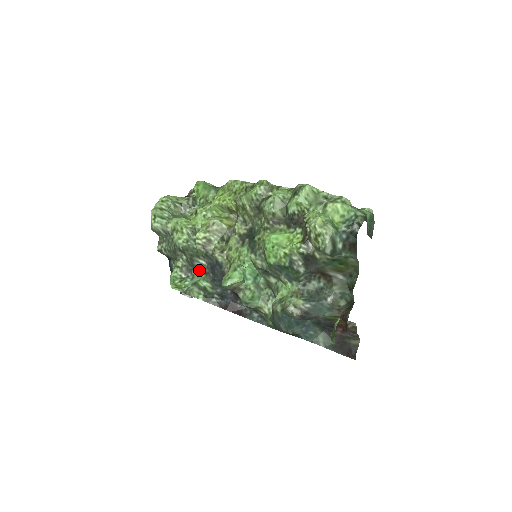
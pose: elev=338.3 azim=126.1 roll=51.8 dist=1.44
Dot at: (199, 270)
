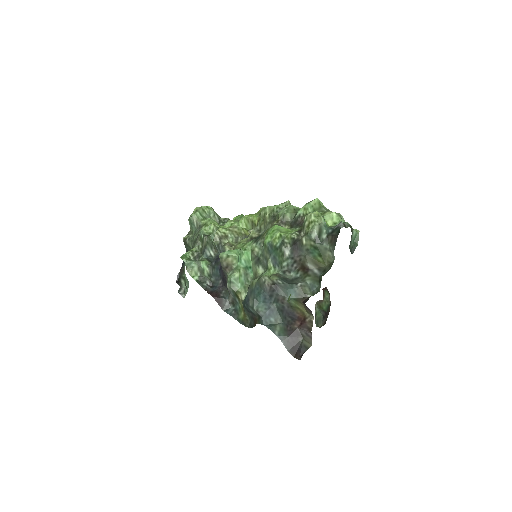
Dot at: (206, 257)
